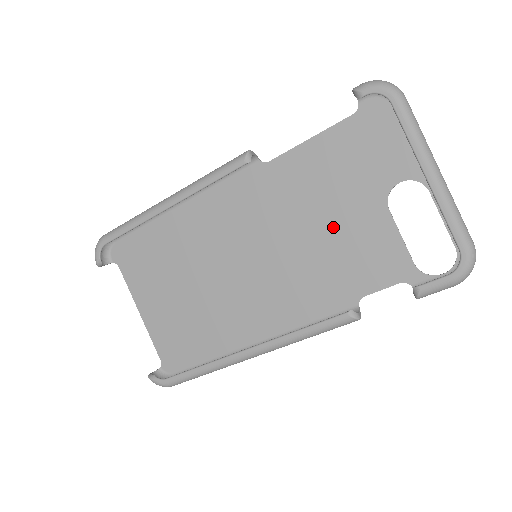
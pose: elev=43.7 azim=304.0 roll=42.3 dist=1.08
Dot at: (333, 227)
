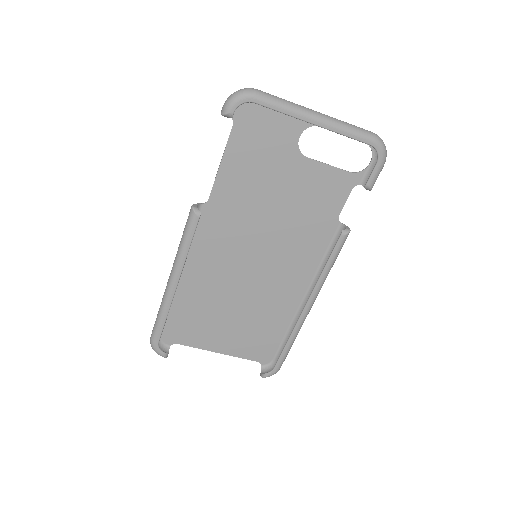
Dot at: (285, 197)
